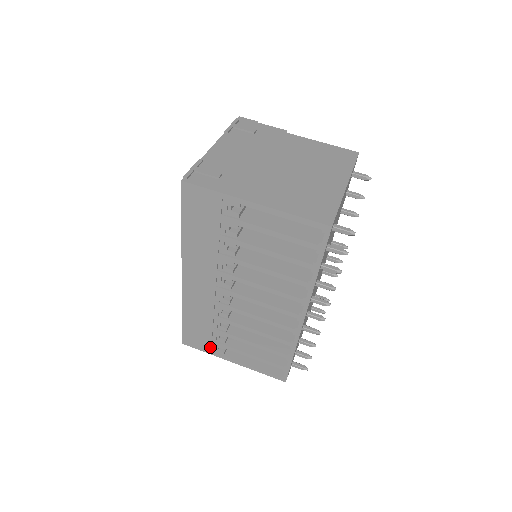
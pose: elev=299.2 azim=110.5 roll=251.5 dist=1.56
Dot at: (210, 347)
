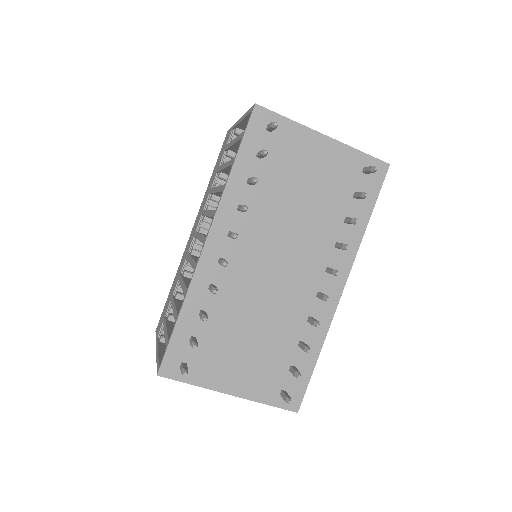
Dot at: (161, 328)
